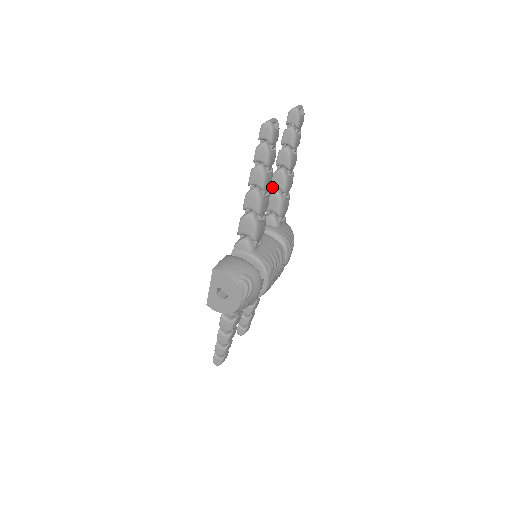
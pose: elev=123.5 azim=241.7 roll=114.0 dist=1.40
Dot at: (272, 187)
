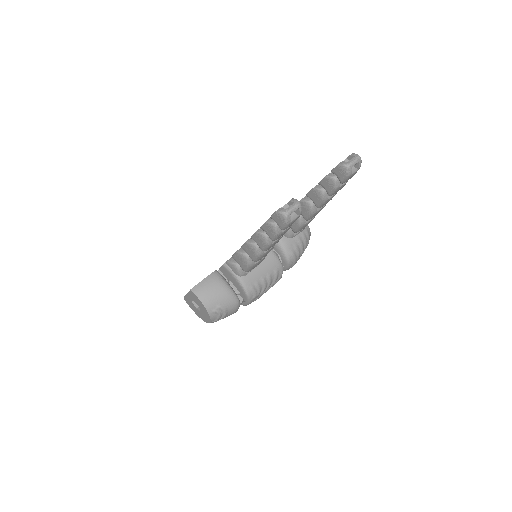
Dot at: occluded
